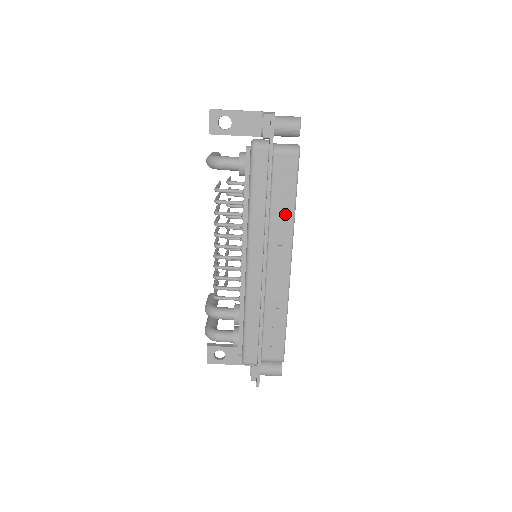
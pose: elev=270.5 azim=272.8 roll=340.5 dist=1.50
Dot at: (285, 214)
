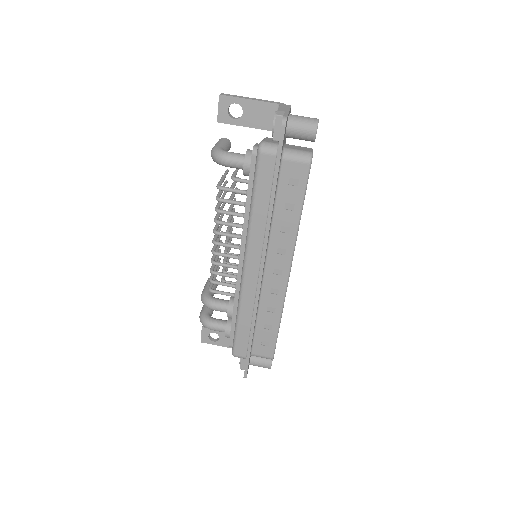
Dot at: (288, 224)
